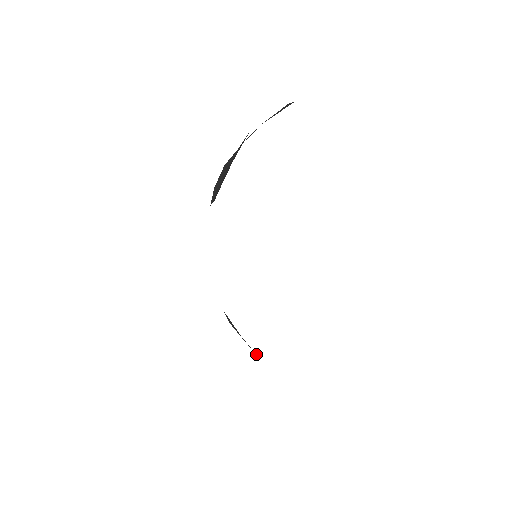
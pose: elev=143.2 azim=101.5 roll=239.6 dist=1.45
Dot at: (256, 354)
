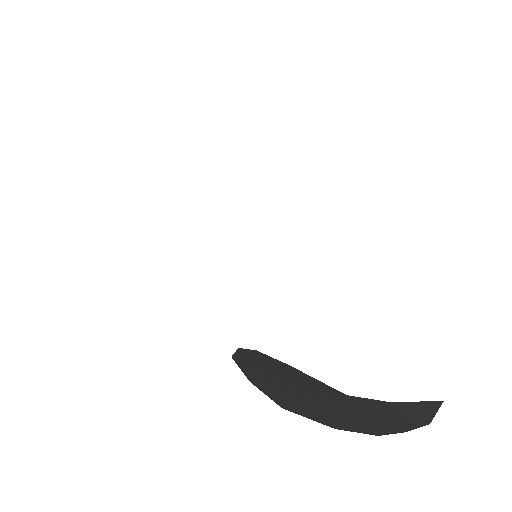
Dot at: (303, 398)
